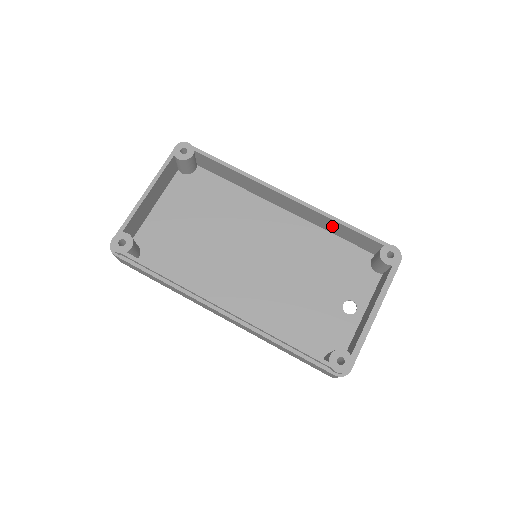
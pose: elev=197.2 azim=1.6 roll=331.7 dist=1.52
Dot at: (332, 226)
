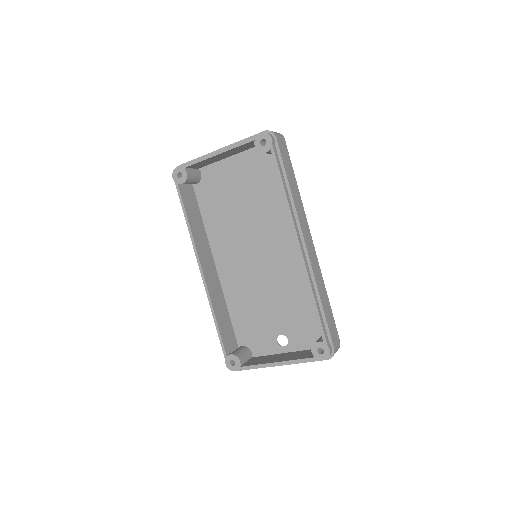
Dot at: occluded
